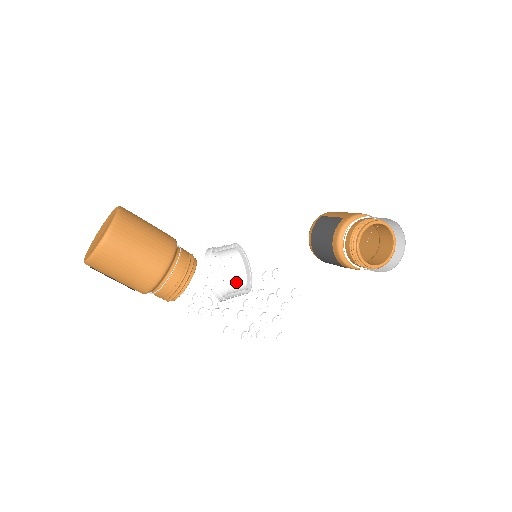
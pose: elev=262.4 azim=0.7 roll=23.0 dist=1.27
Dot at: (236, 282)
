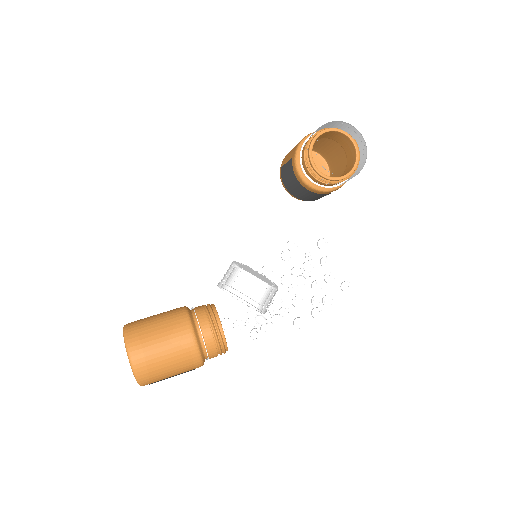
Dot at: (258, 292)
